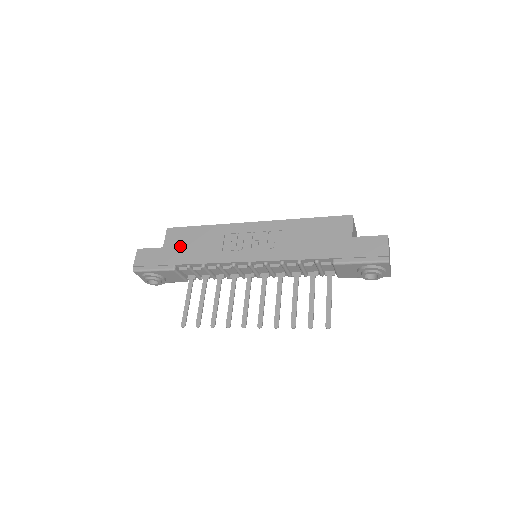
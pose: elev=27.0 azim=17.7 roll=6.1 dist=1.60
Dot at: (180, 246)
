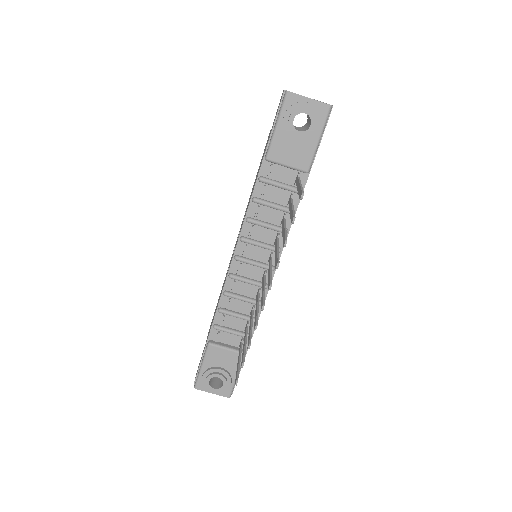
Dot at: (211, 324)
